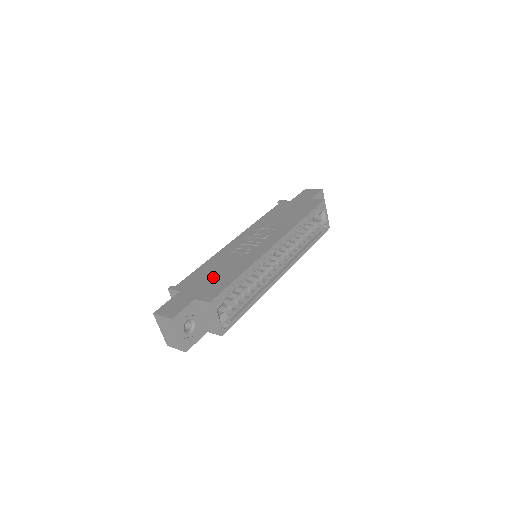
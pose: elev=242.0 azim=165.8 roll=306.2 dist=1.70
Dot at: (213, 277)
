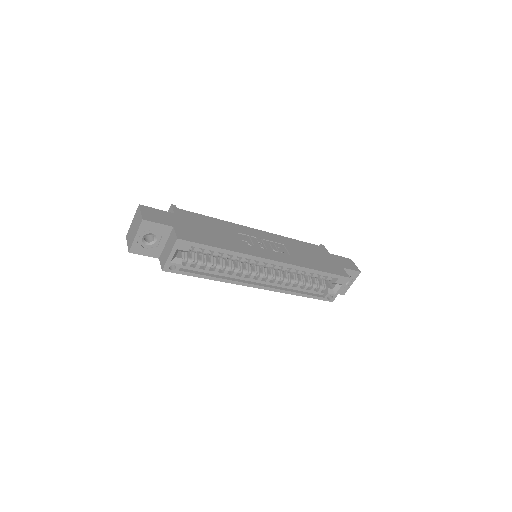
Dot at: (205, 230)
